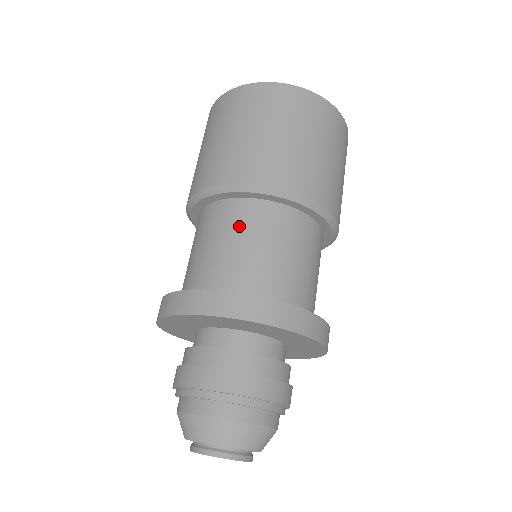
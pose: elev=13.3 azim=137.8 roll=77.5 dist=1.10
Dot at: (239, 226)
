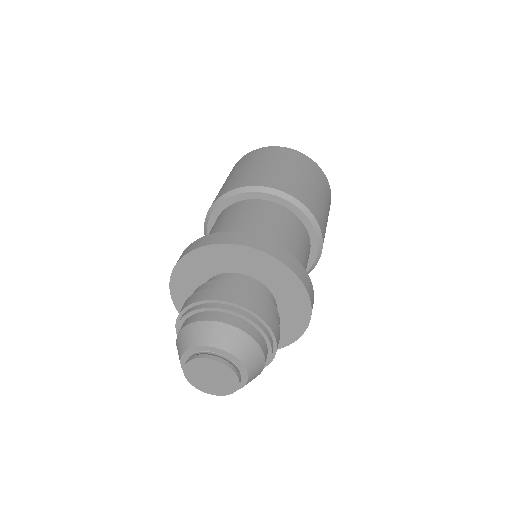
Dot at: (238, 212)
